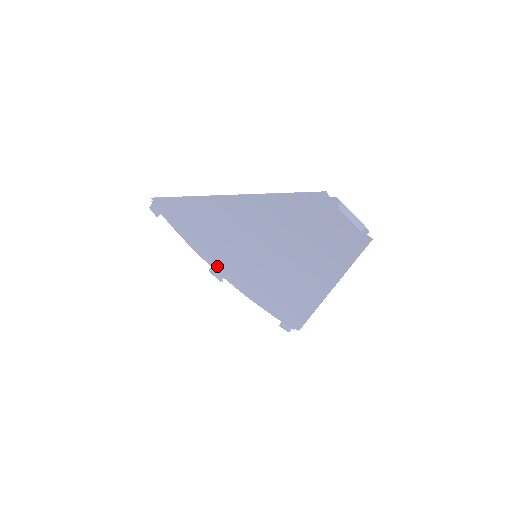
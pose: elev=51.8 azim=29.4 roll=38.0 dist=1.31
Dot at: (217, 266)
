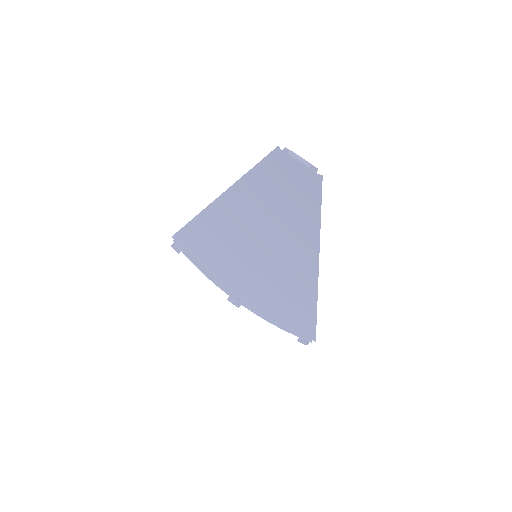
Dot at: (233, 292)
